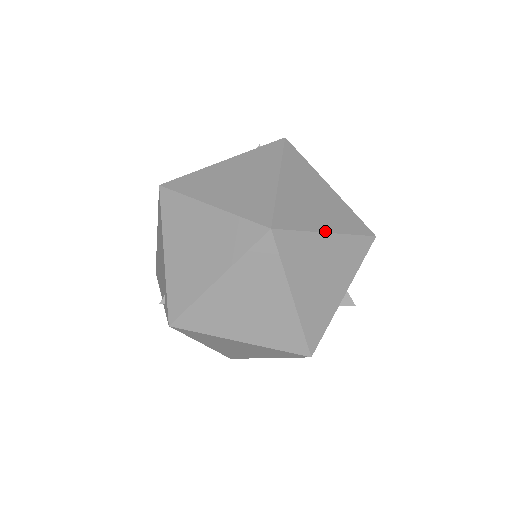
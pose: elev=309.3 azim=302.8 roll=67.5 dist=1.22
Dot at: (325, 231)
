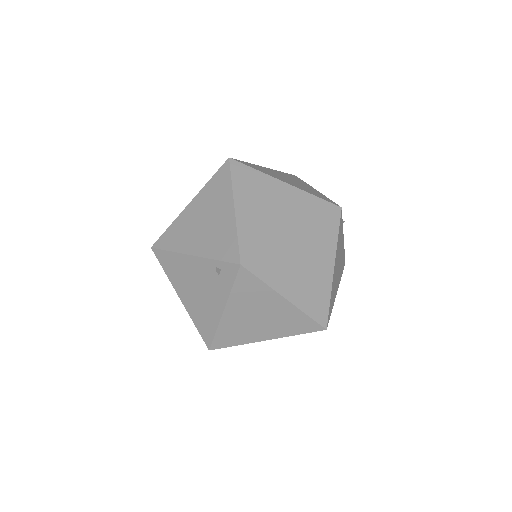
Dot at: (332, 273)
